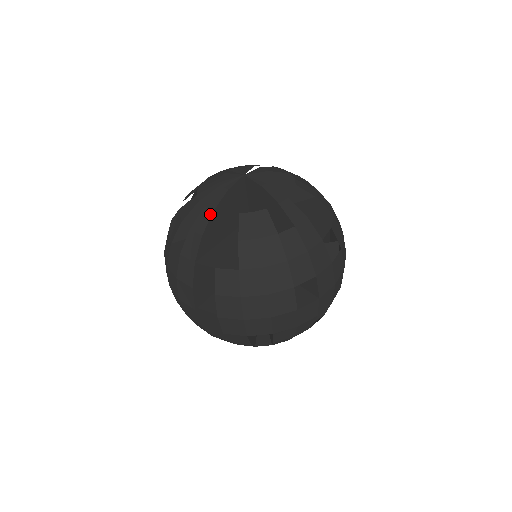
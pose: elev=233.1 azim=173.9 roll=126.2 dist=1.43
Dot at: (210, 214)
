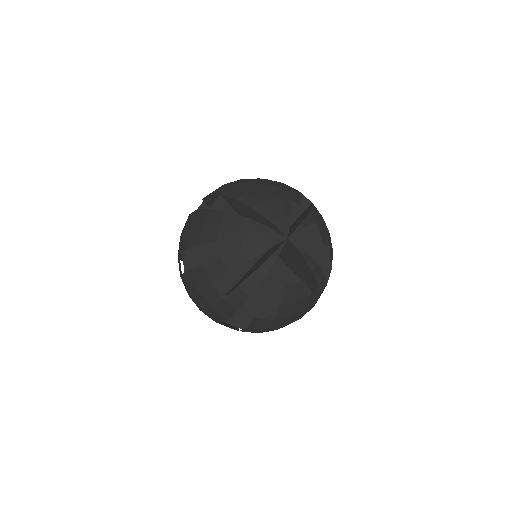
Dot at: (260, 281)
